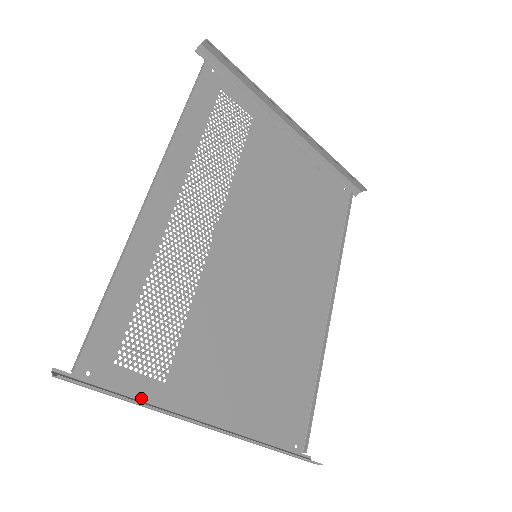
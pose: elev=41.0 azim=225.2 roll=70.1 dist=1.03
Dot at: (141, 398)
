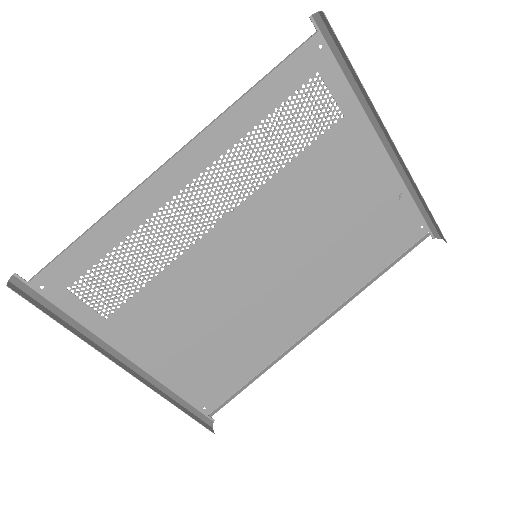
Dot at: (80, 321)
